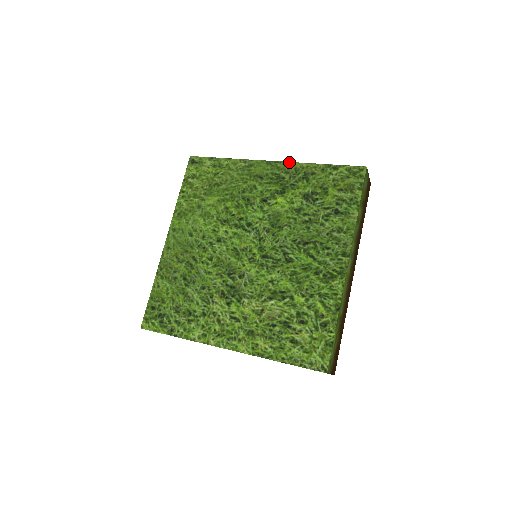
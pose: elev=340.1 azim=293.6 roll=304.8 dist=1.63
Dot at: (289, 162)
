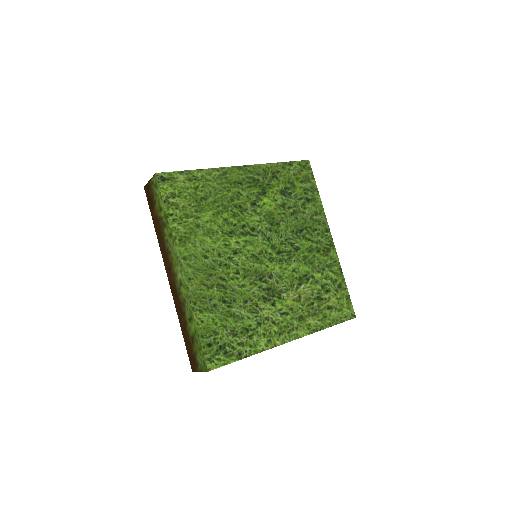
Dot at: (256, 165)
